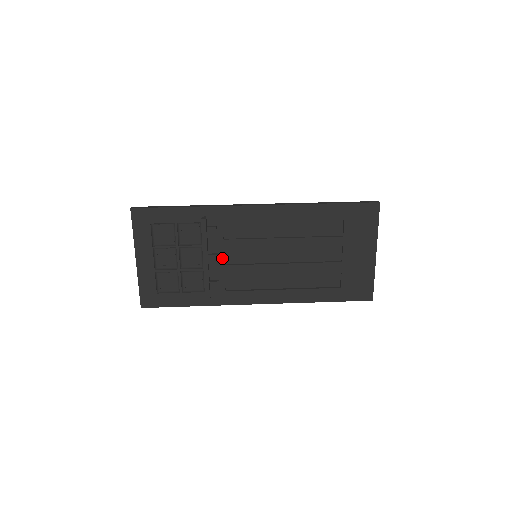
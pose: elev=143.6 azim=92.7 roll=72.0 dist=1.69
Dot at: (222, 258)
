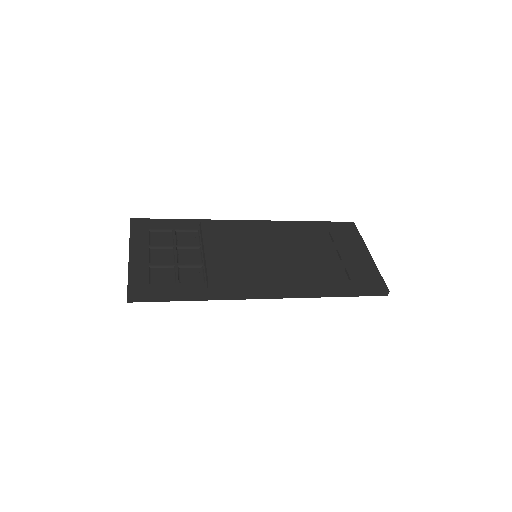
Dot at: (222, 255)
